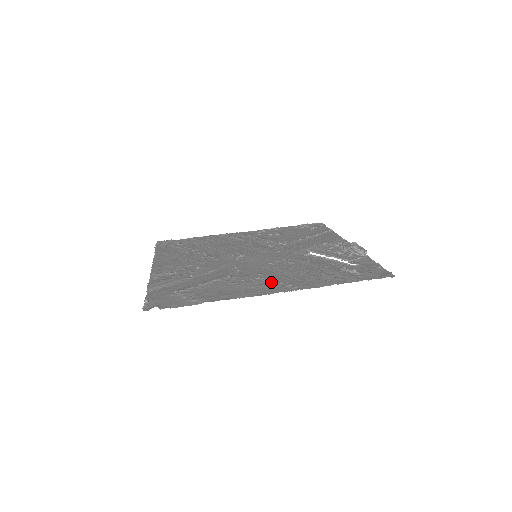
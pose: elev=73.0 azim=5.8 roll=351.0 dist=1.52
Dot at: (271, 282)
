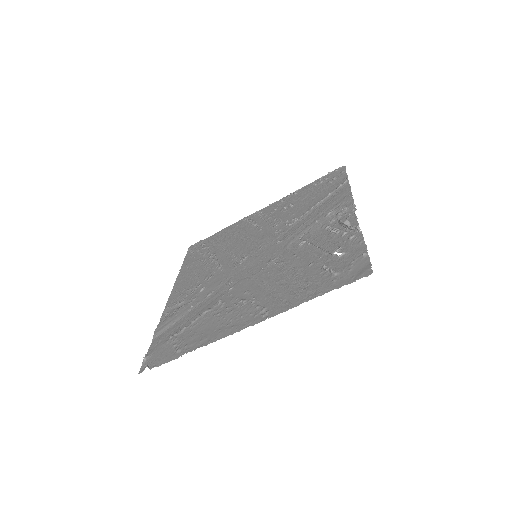
Dot at: (249, 307)
